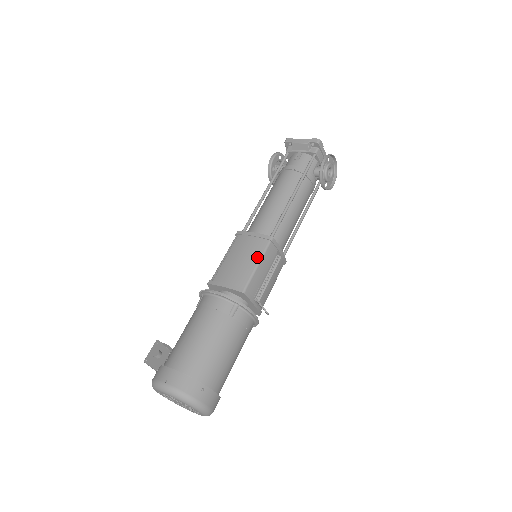
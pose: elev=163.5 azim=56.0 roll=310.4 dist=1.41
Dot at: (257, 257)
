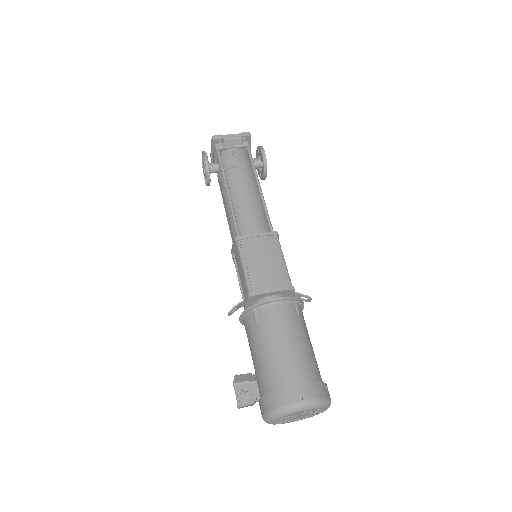
Dot at: (279, 254)
